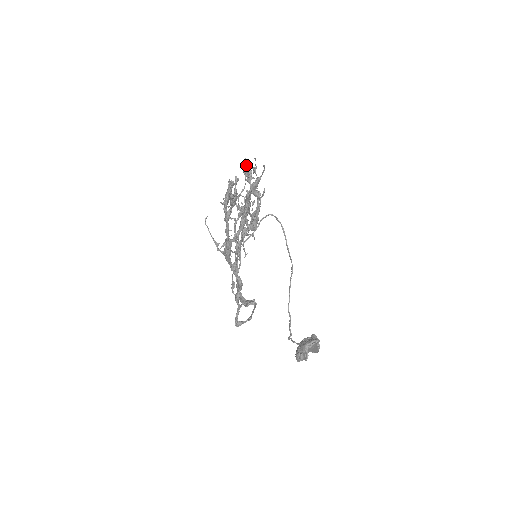
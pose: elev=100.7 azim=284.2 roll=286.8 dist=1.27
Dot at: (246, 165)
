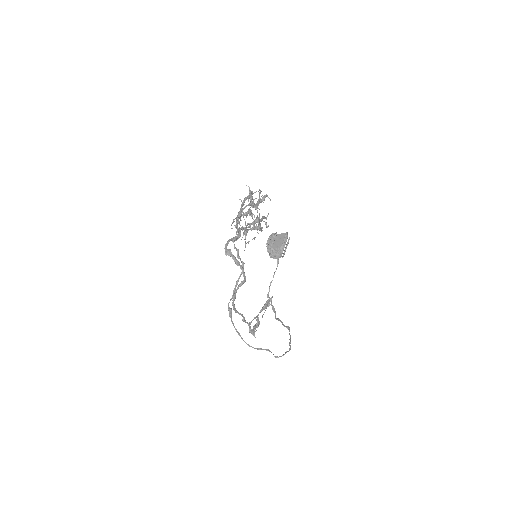
Dot at: occluded
